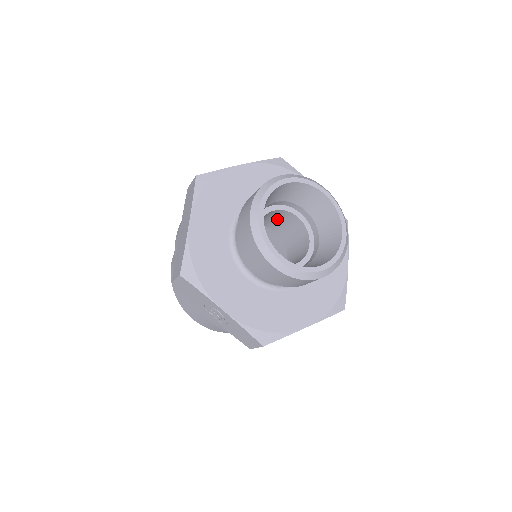
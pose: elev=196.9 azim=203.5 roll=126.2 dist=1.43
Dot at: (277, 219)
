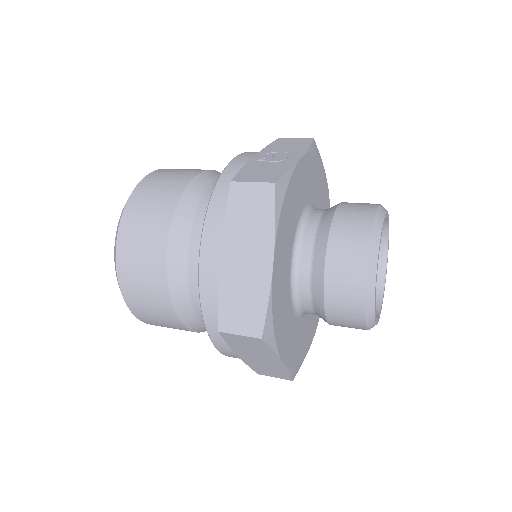
Dot at: occluded
